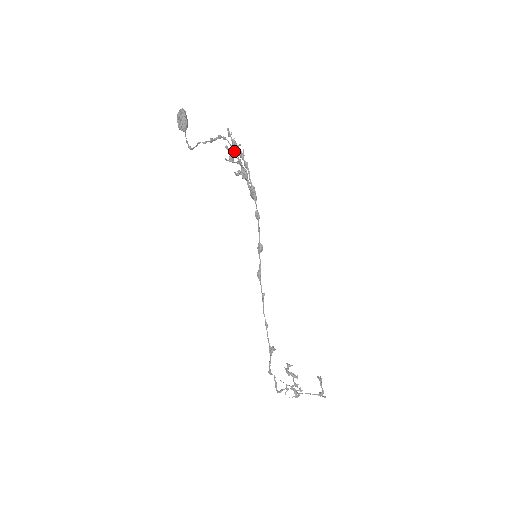
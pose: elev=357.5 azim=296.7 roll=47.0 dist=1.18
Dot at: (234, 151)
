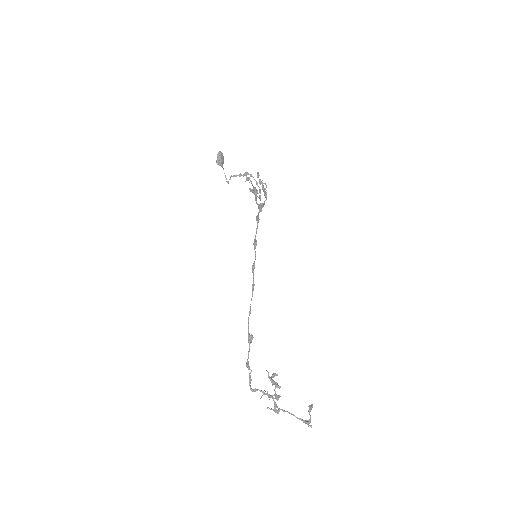
Dot at: (257, 184)
